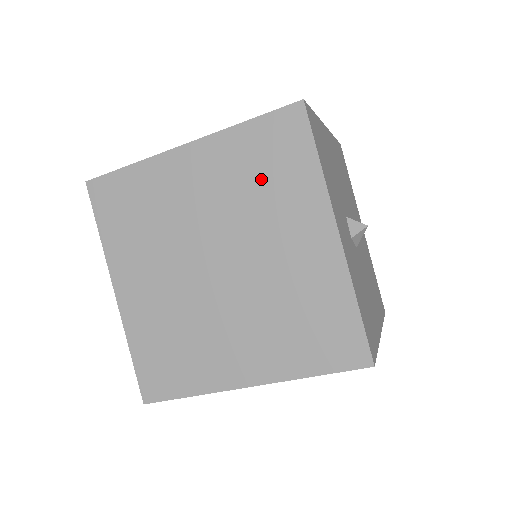
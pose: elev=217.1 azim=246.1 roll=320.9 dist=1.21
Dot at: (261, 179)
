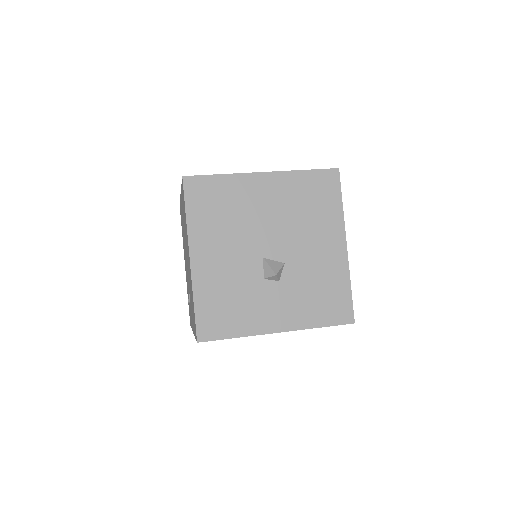
Dot at: occluded
